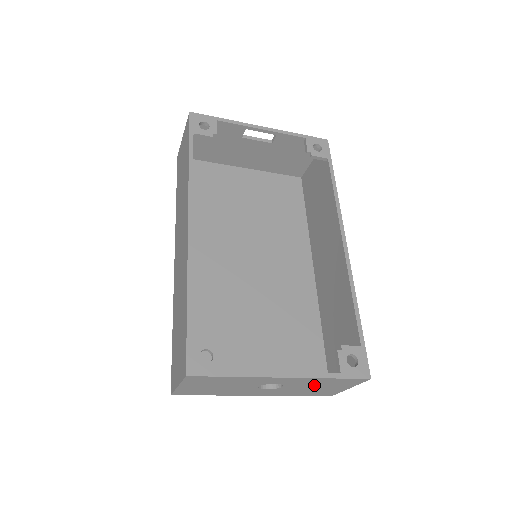
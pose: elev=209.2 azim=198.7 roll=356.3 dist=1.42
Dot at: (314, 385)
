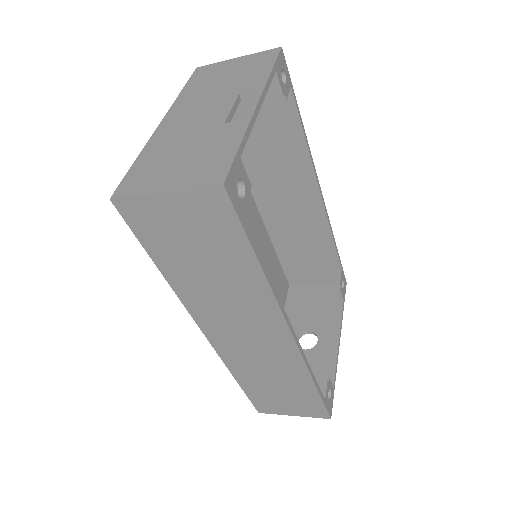
Dot at: (319, 313)
